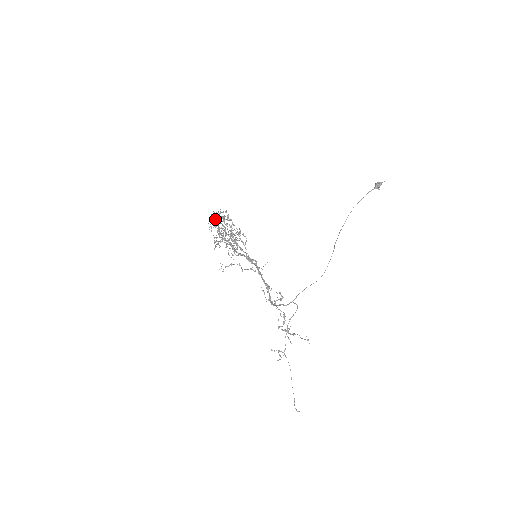
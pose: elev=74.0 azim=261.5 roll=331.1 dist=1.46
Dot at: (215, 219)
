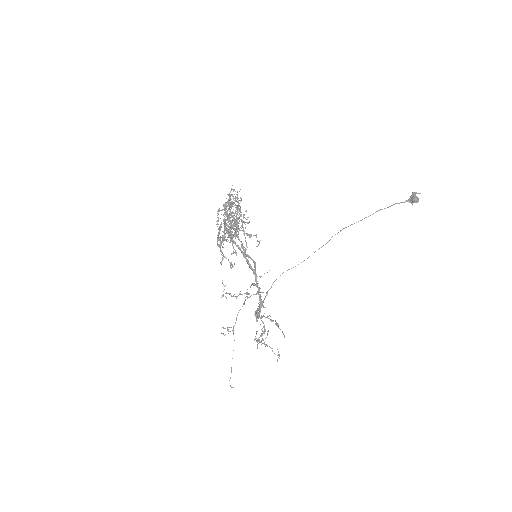
Dot at: (234, 224)
